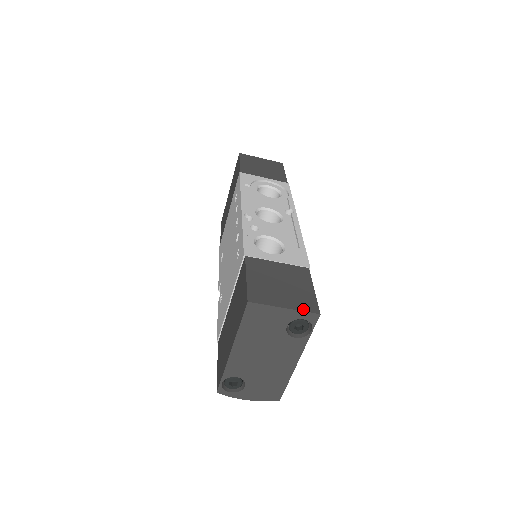
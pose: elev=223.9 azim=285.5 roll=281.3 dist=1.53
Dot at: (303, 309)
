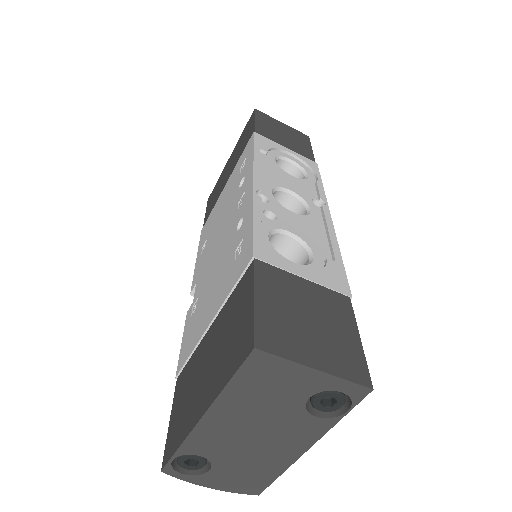
Dot at: (346, 375)
